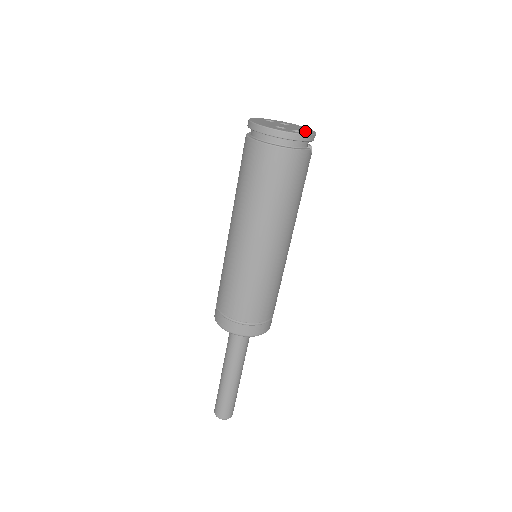
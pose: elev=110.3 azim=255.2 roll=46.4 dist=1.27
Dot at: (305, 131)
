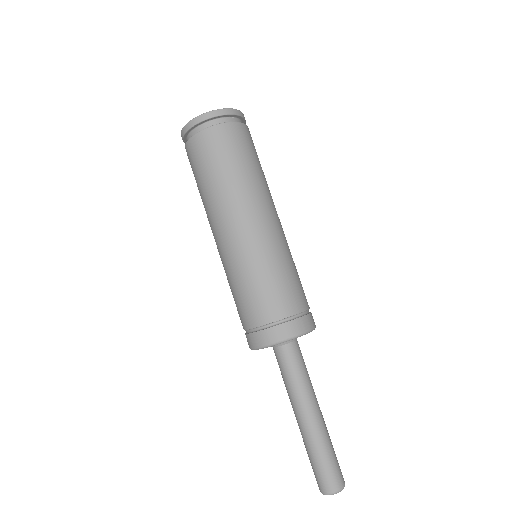
Dot at: occluded
